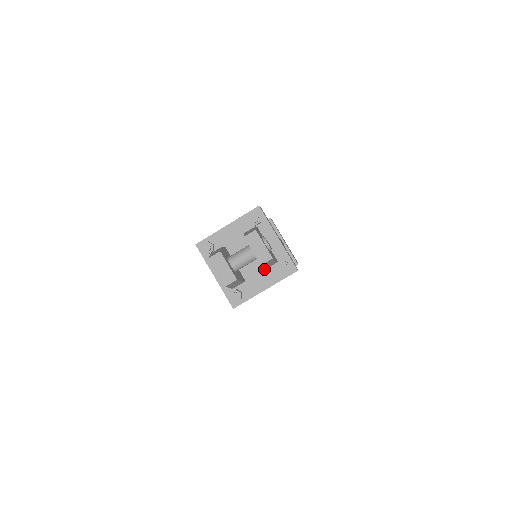
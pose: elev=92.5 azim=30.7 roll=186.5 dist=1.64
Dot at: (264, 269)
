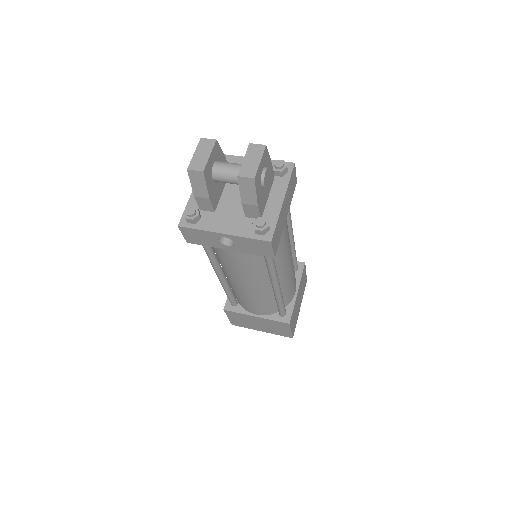
Dot at: (242, 215)
